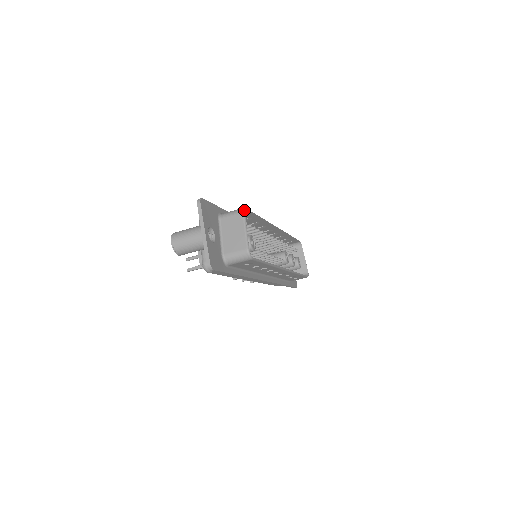
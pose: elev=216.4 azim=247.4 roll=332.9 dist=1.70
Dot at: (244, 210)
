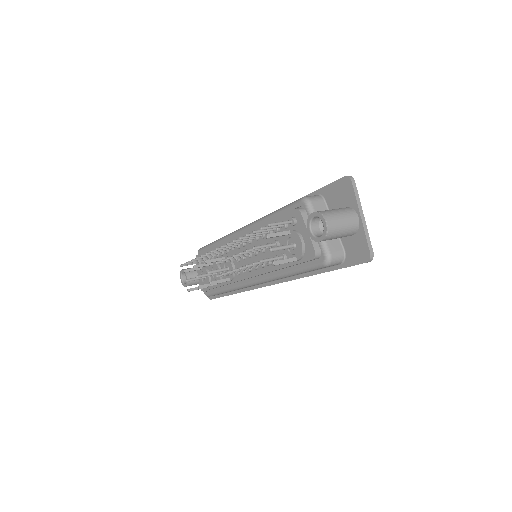
Dot at: occluded
